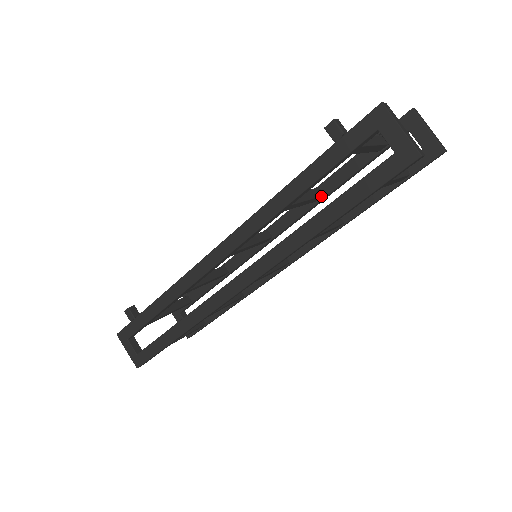
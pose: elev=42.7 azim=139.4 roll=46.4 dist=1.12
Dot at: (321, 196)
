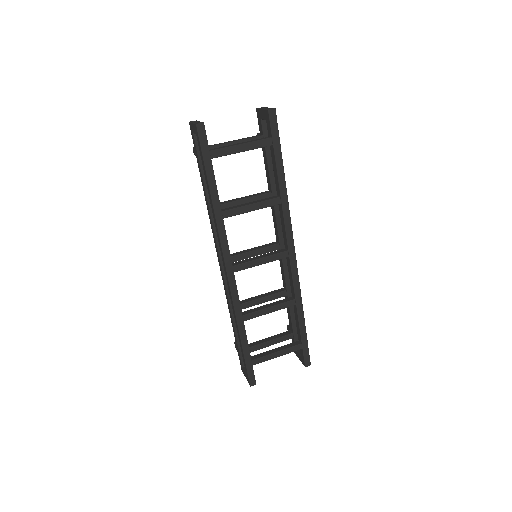
Dot at: (266, 193)
